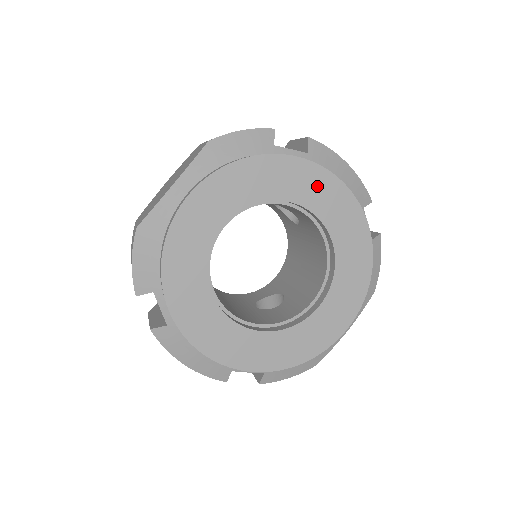
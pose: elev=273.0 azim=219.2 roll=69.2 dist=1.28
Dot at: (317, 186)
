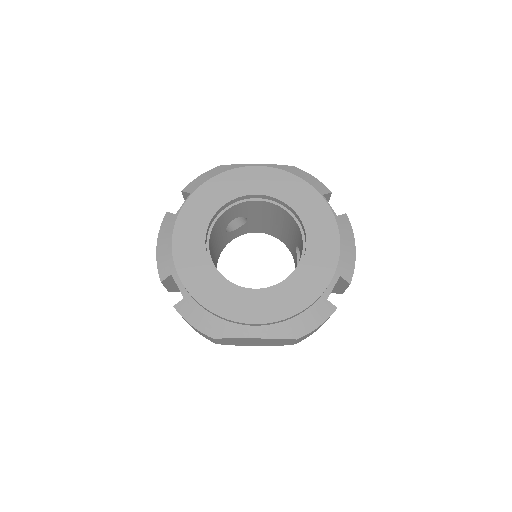
Dot at: (323, 227)
